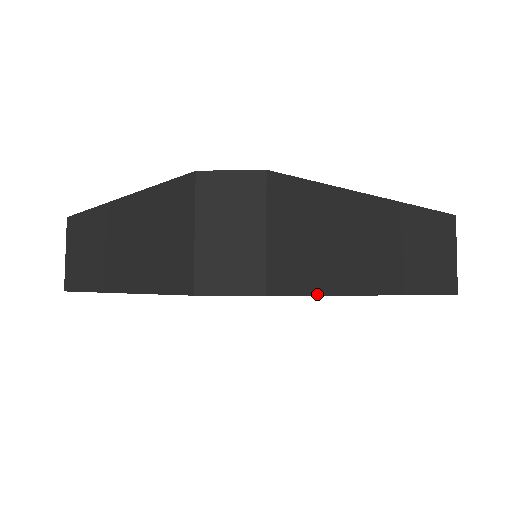
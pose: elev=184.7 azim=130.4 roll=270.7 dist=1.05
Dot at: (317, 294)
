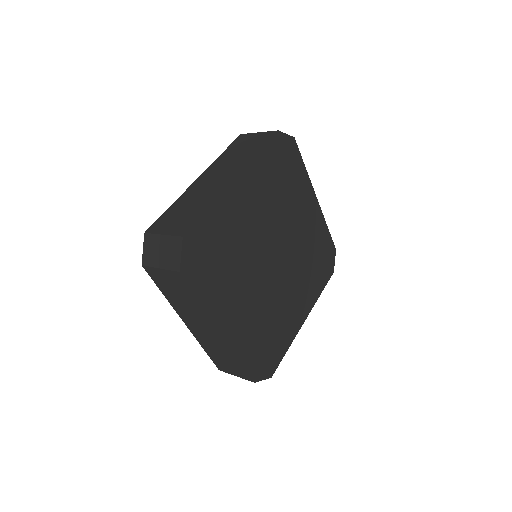
Dot at: occluded
